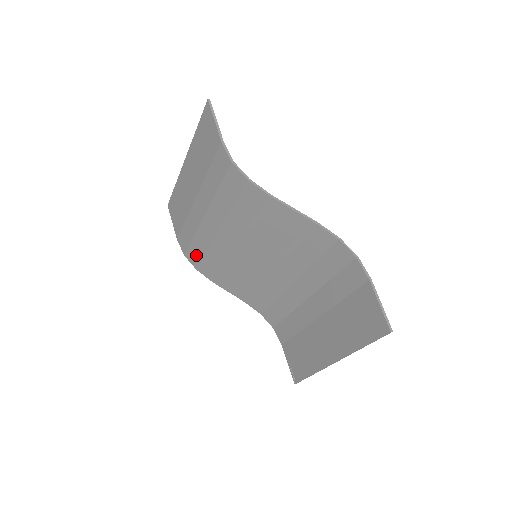
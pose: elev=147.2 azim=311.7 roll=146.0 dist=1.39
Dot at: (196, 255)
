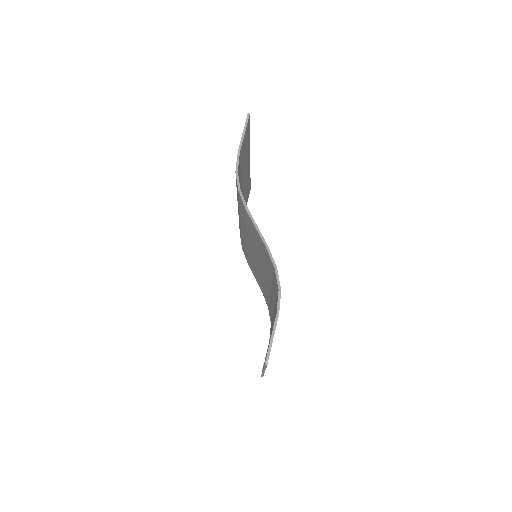
Dot at: occluded
